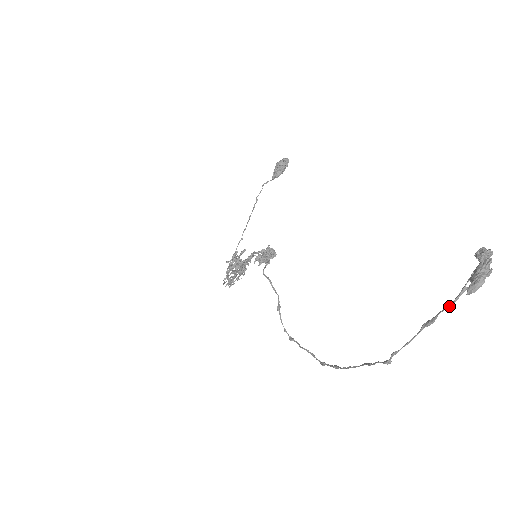
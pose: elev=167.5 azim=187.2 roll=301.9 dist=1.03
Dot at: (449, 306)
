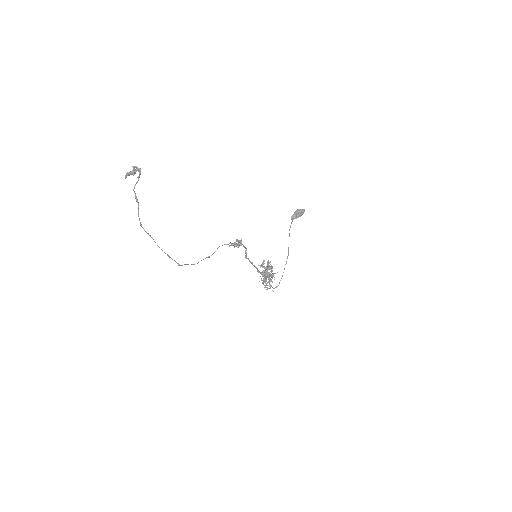
Dot at: (133, 189)
